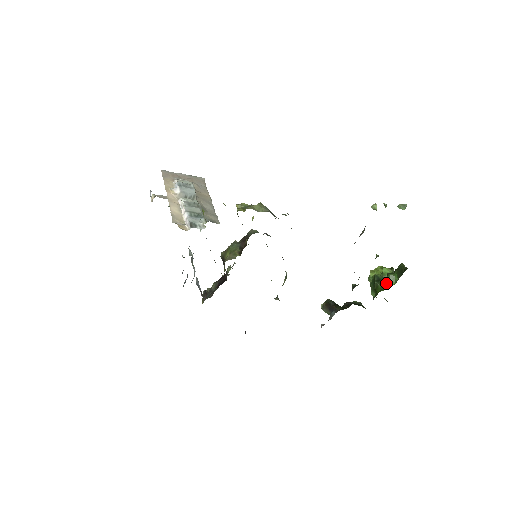
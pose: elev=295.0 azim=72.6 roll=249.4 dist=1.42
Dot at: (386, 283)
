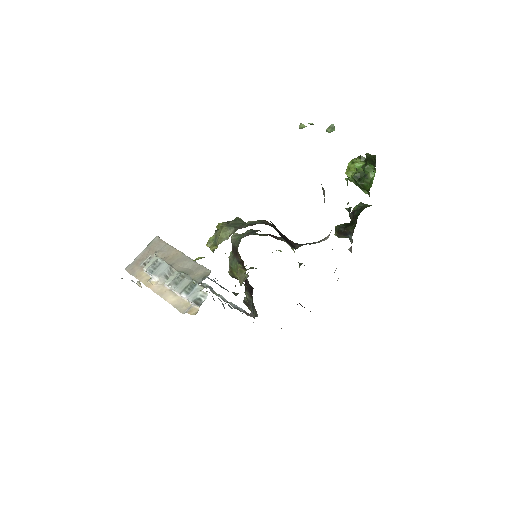
Dot at: (368, 178)
